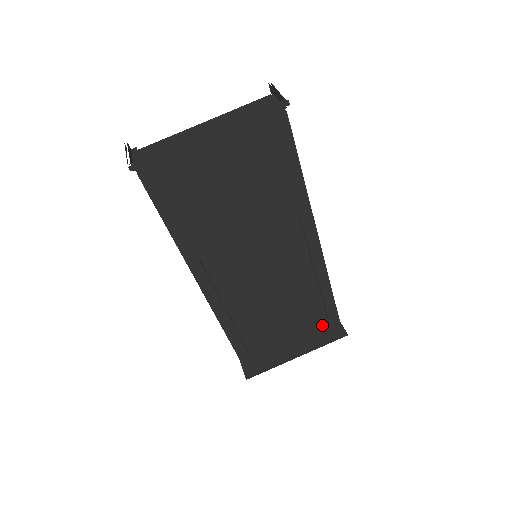
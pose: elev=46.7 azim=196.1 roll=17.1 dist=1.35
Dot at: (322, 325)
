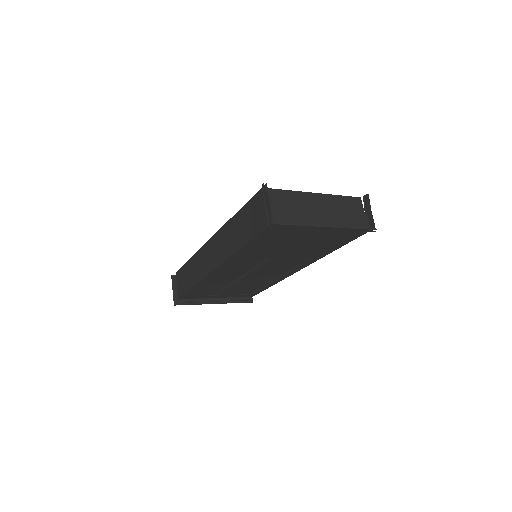
Dot at: (245, 293)
